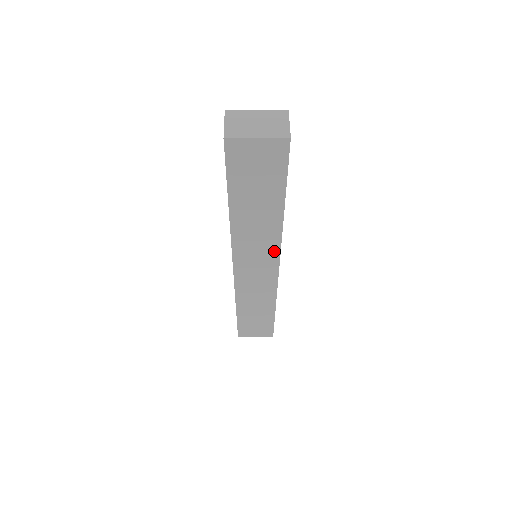
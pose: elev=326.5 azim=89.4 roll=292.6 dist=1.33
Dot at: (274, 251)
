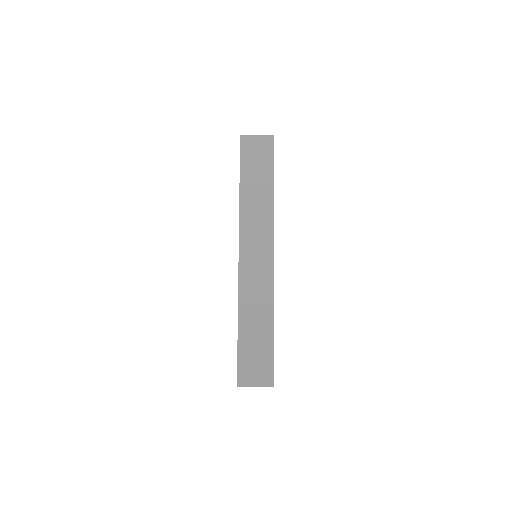
Dot at: (269, 231)
